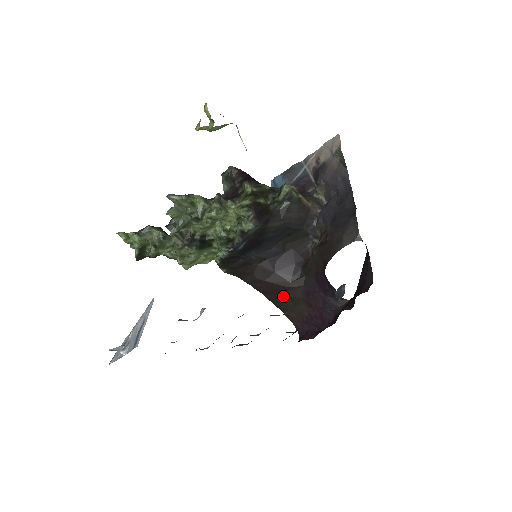
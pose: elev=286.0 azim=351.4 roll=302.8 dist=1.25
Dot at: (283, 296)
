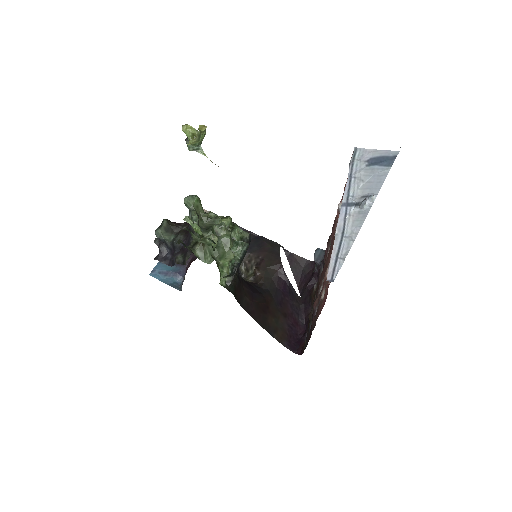
Dot at: (268, 315)
